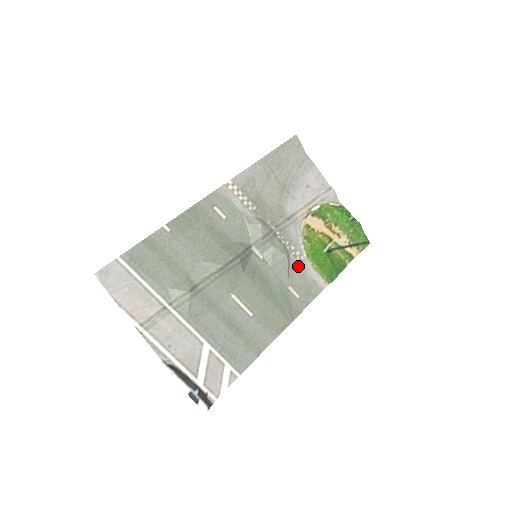
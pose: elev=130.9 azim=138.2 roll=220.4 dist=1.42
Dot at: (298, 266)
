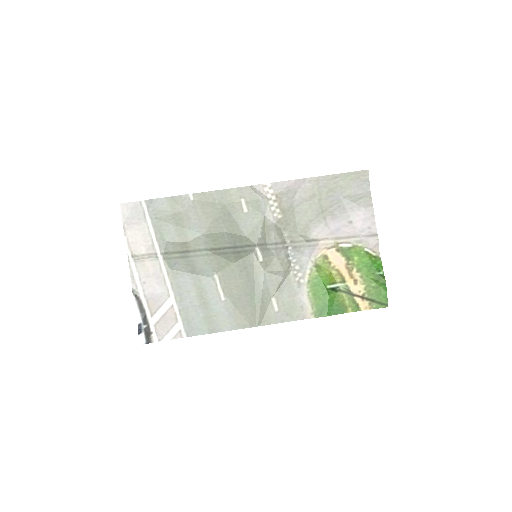
Dot at: (293, 285)
